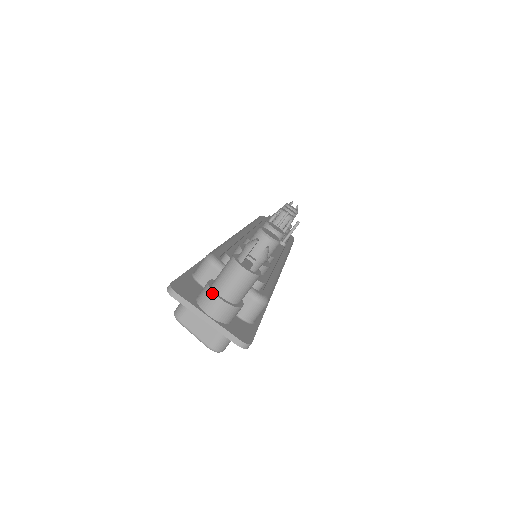
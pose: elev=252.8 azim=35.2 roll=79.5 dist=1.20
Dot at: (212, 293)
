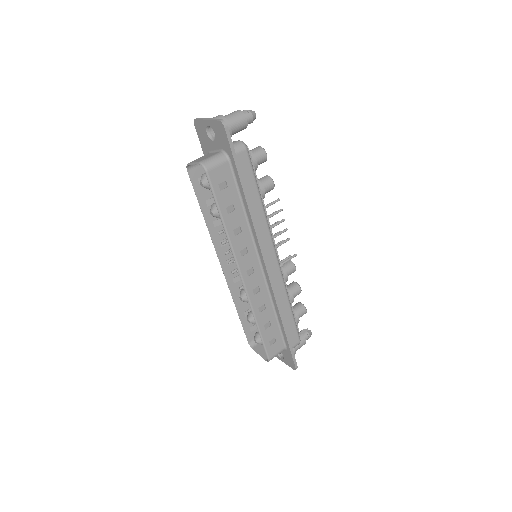
Dot at: occluded
